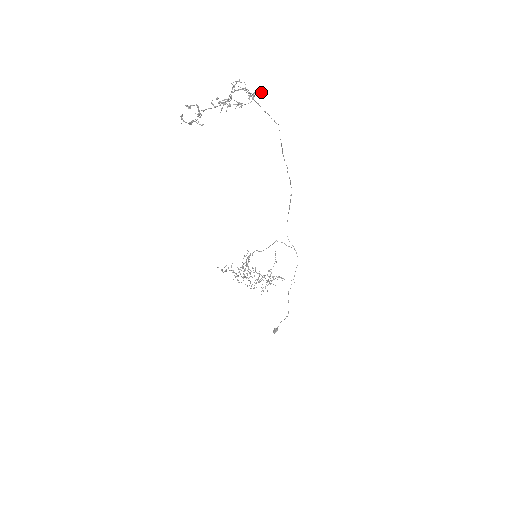
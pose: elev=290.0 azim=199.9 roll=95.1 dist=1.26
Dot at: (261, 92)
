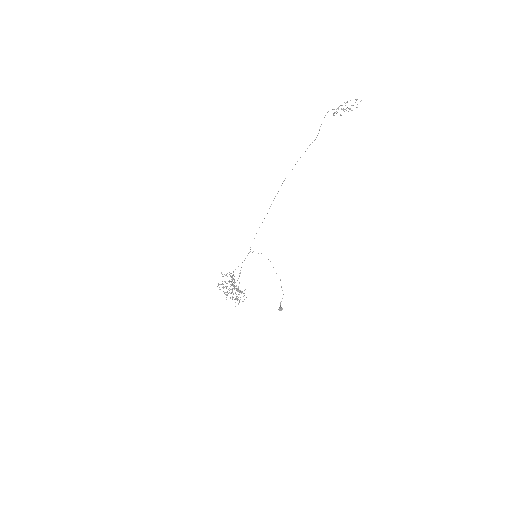
Dot at: occluded
